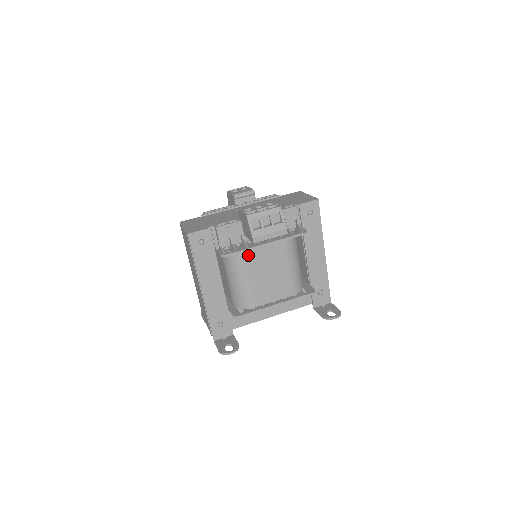
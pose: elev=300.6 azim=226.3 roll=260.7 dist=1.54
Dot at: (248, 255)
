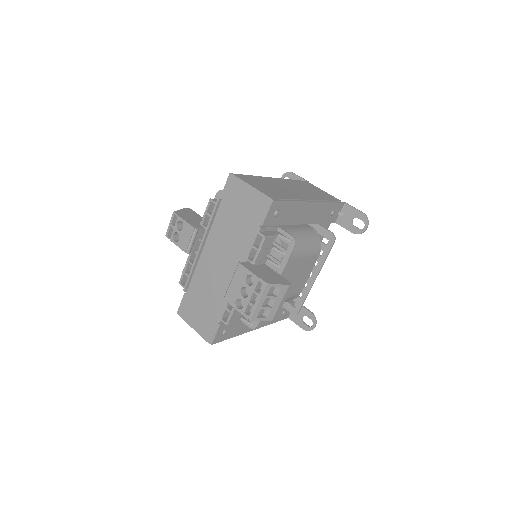
Dot at: occluded
